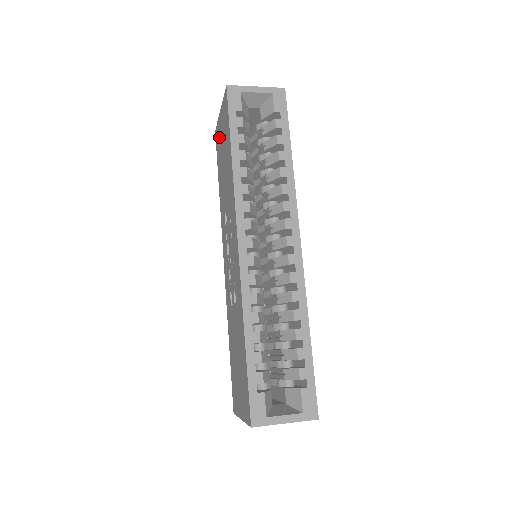
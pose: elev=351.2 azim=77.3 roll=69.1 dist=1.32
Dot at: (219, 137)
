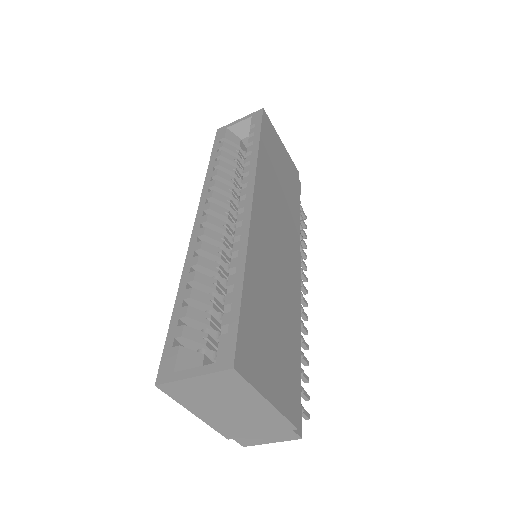
Dot at: occluded
